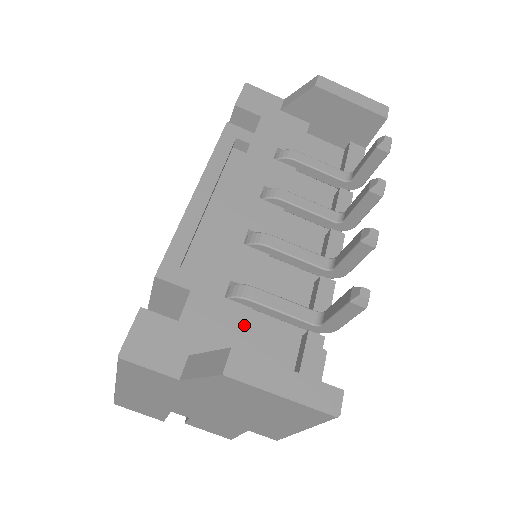
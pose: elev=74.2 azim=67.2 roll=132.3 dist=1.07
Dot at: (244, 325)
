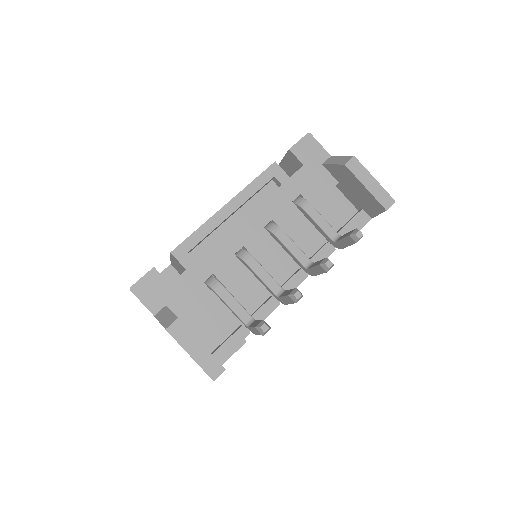
Dot at: (206, 304)
